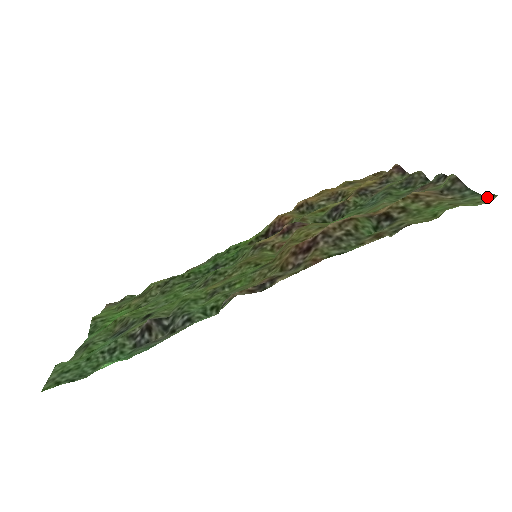
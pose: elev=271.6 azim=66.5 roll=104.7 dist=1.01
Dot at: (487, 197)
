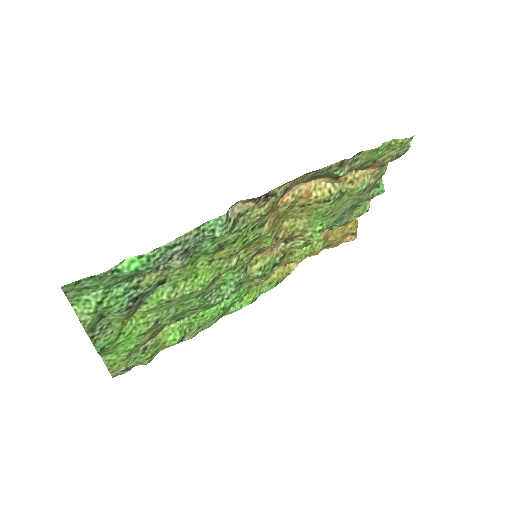
Dot at: occluded
